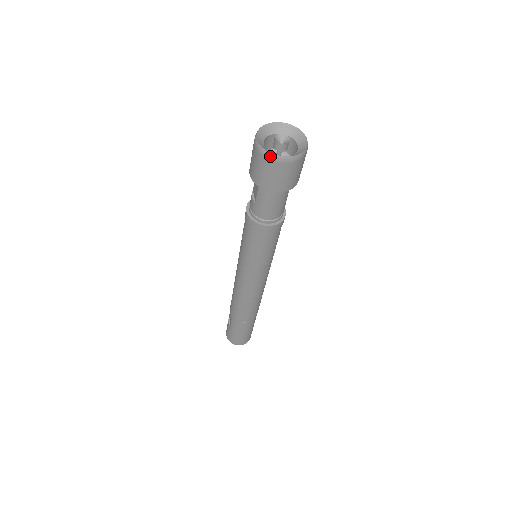
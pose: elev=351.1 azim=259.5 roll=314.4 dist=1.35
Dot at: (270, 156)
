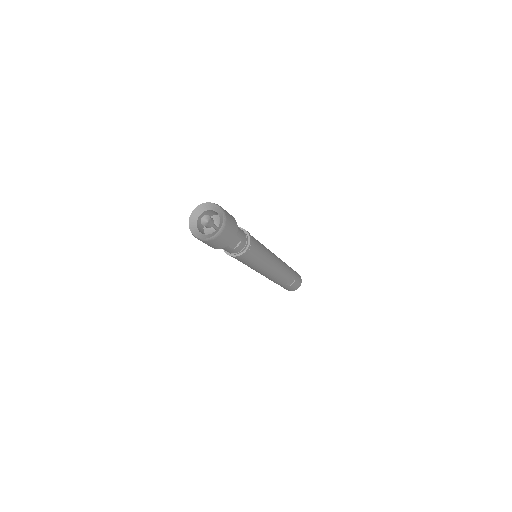
Dot at: (189, 227)
